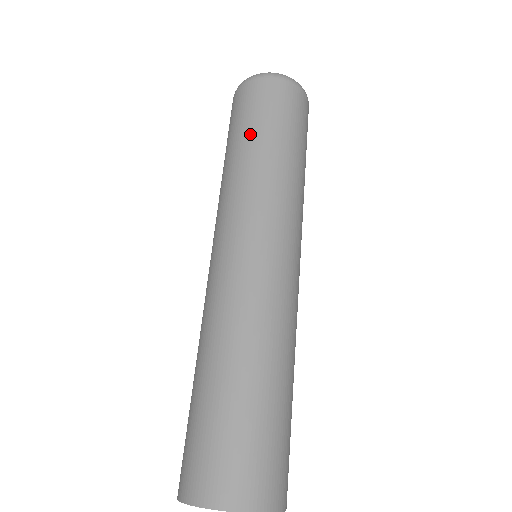
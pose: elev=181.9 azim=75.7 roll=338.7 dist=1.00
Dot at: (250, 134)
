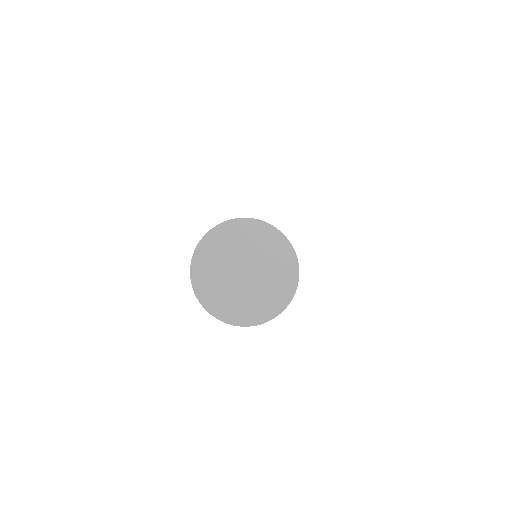
Dot at: occluded
